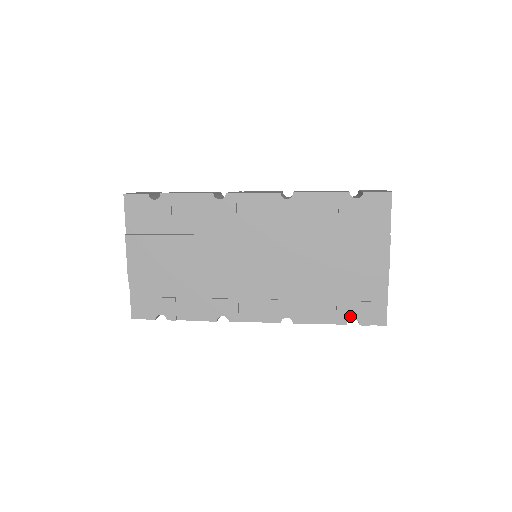
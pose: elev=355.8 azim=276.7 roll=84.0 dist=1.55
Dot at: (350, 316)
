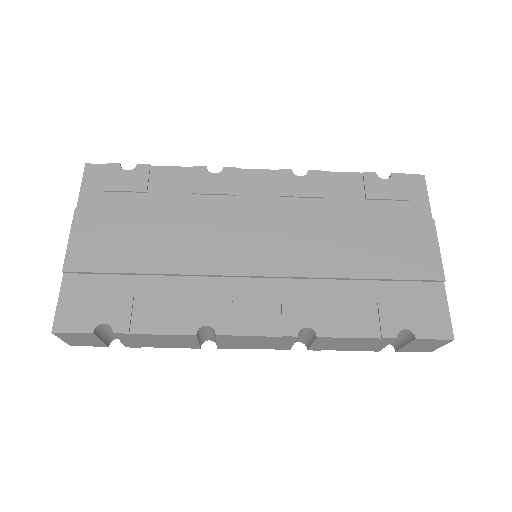
Dot at: (400, 324)
